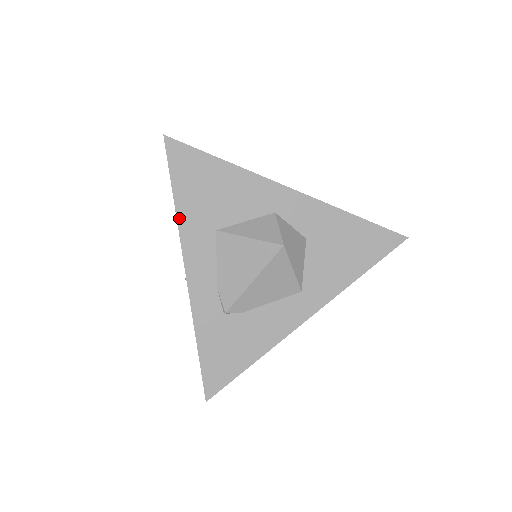
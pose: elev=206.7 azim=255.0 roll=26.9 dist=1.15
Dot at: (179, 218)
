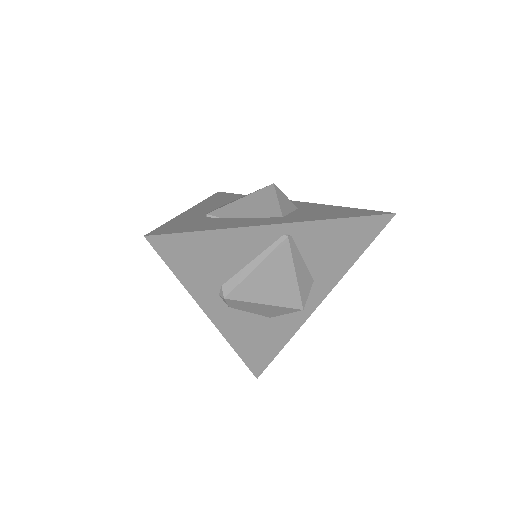
Dot at: (205, 201)
